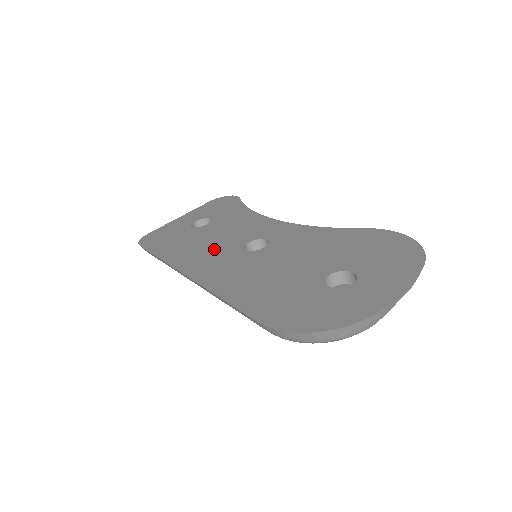
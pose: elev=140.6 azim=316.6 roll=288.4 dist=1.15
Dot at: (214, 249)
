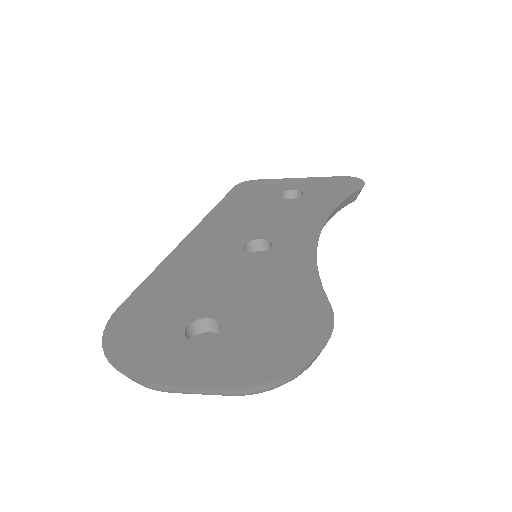
Dot at: (240, 226)
